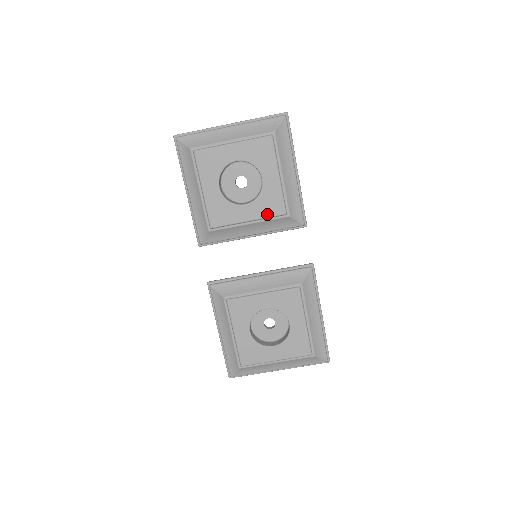
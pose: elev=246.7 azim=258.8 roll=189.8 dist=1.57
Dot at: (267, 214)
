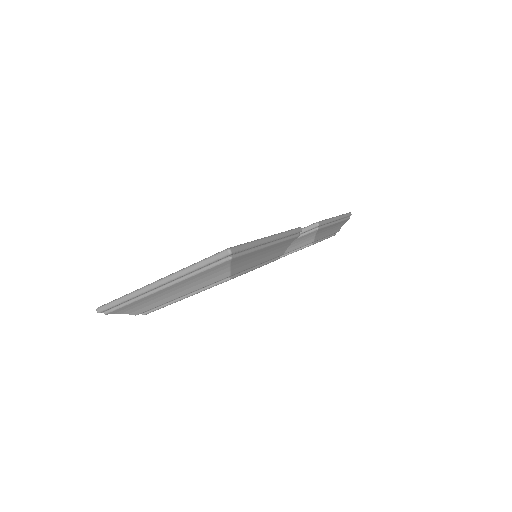
Dot at: occluded
